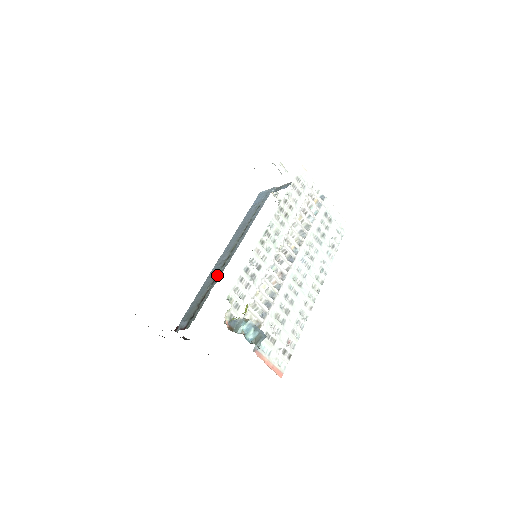
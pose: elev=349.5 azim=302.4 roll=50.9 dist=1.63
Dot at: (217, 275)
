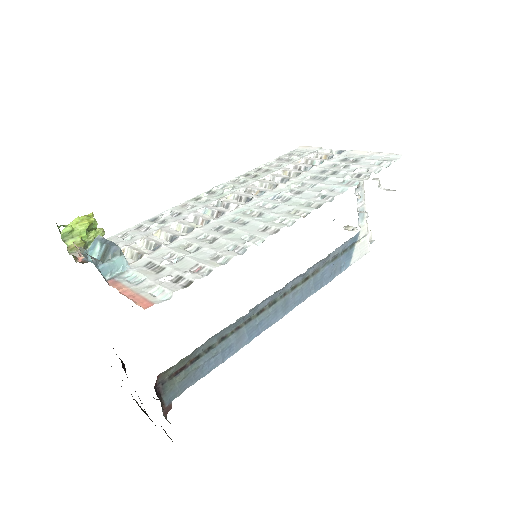
Dot at: occluded
